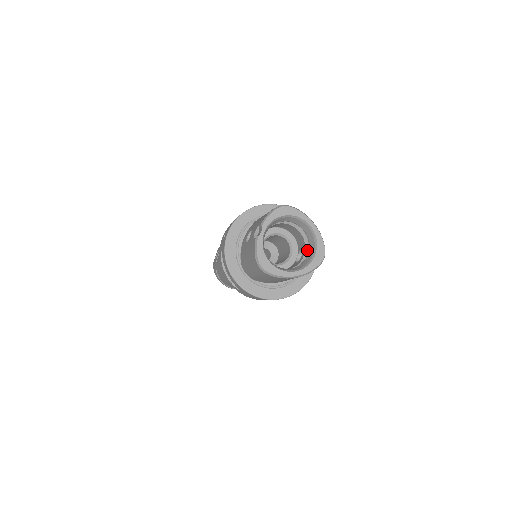
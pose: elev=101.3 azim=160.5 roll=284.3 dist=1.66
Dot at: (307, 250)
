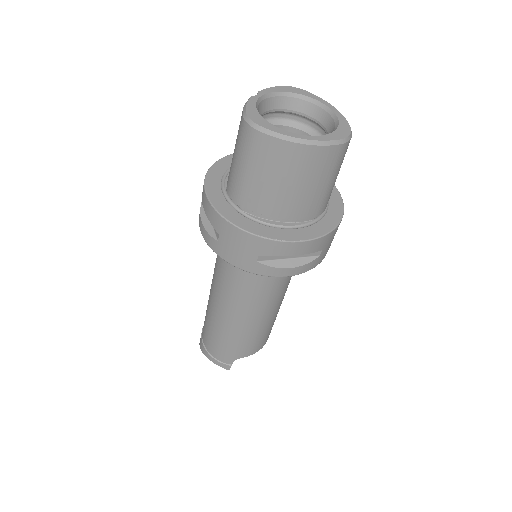
Dot at: occluded
